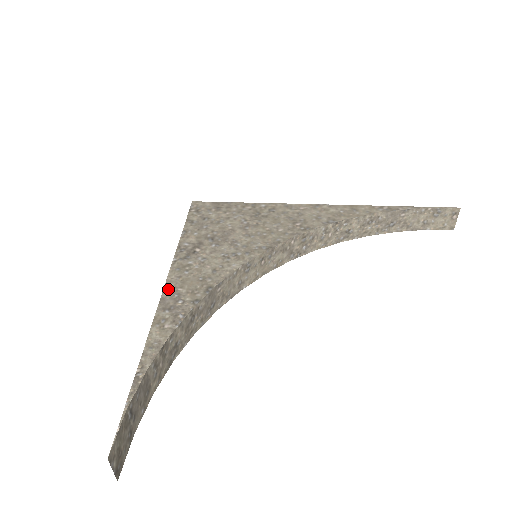
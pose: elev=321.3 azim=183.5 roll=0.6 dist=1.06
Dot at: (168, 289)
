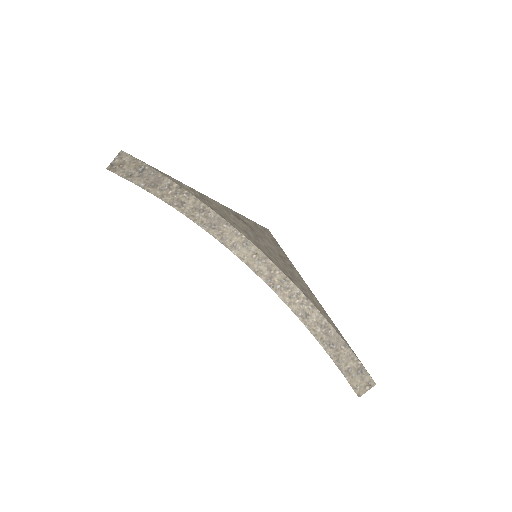
Dot at: (211, 200)
